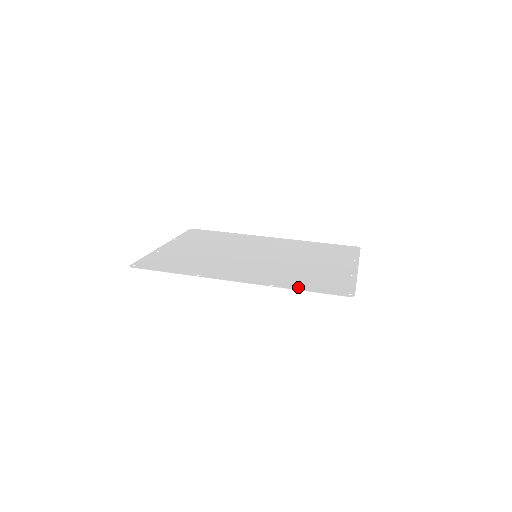
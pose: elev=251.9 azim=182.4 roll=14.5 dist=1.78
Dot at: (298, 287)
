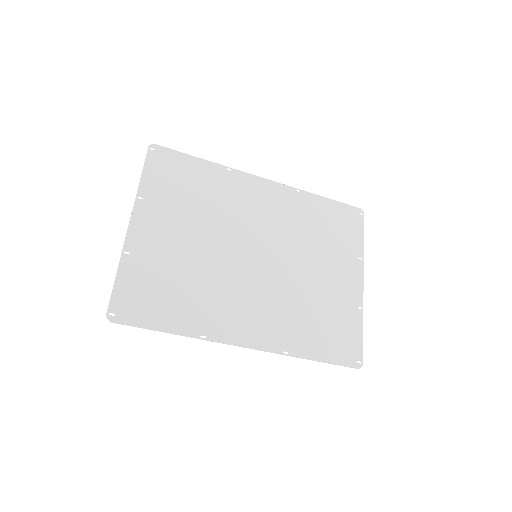
Dot at: (312, 353)
